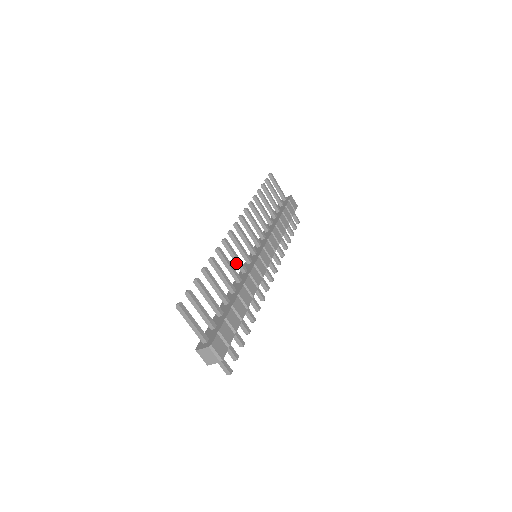
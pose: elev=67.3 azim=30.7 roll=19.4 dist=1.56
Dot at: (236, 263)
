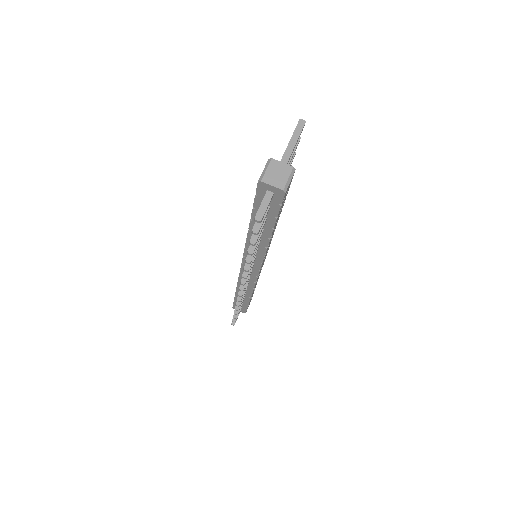
Dot at: occluded
